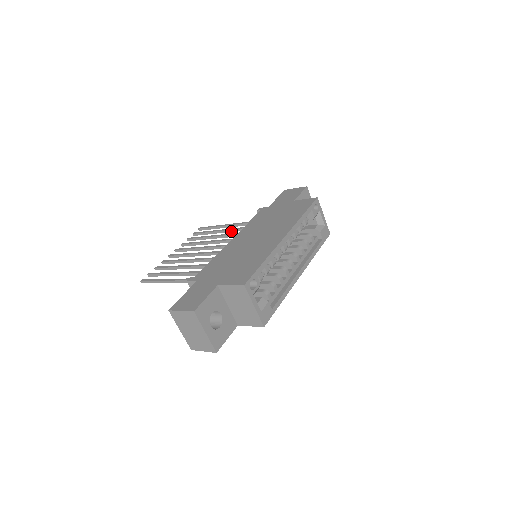
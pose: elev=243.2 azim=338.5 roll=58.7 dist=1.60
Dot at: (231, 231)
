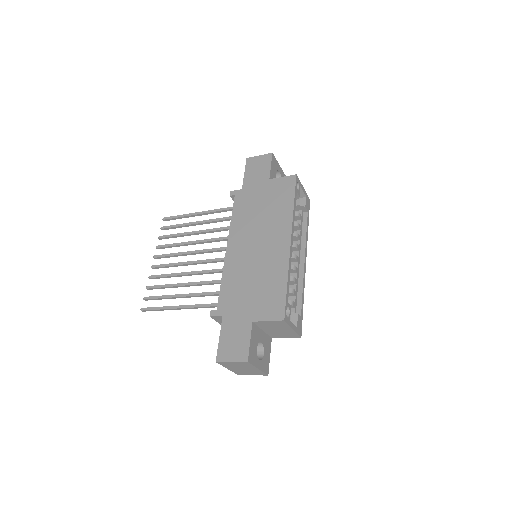
Dot at: (208, 223)
